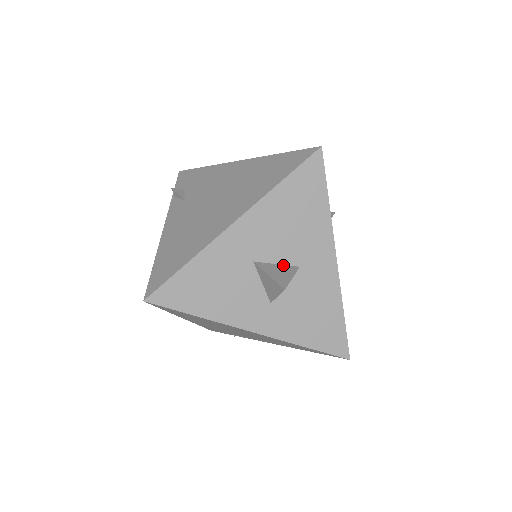
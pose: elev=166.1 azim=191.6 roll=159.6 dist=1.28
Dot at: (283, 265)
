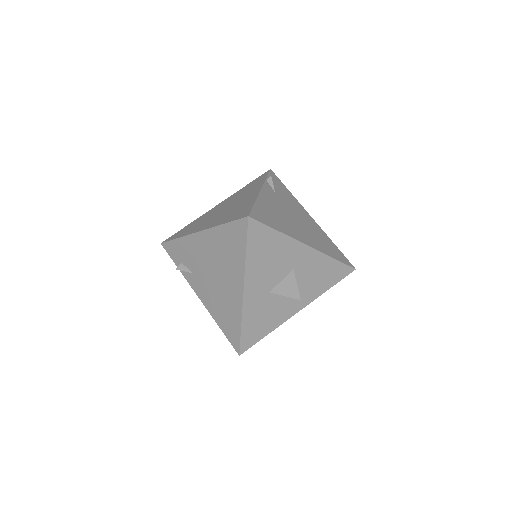
Dot at: (285, 278)
